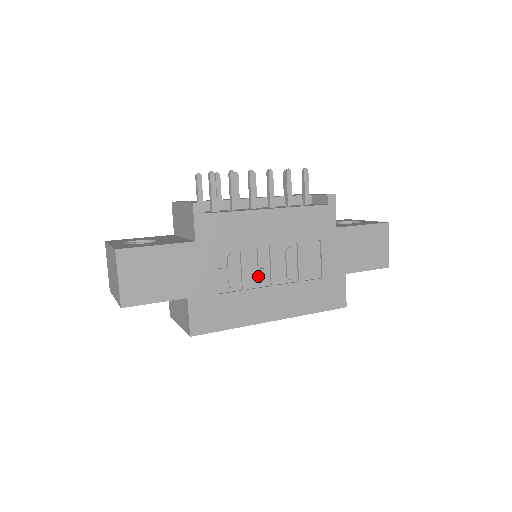
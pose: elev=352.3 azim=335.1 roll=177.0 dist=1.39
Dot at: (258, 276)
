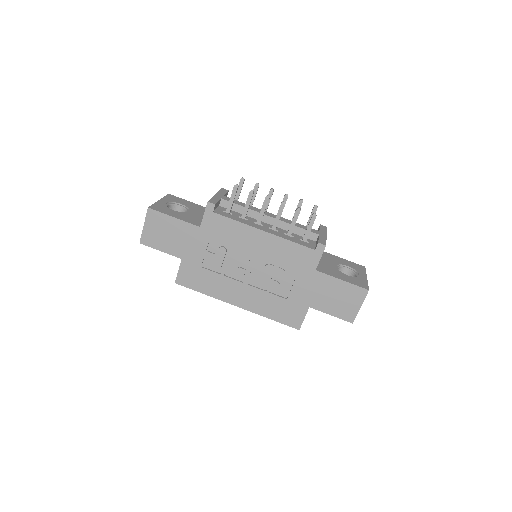
Dot at: (236, 271)
